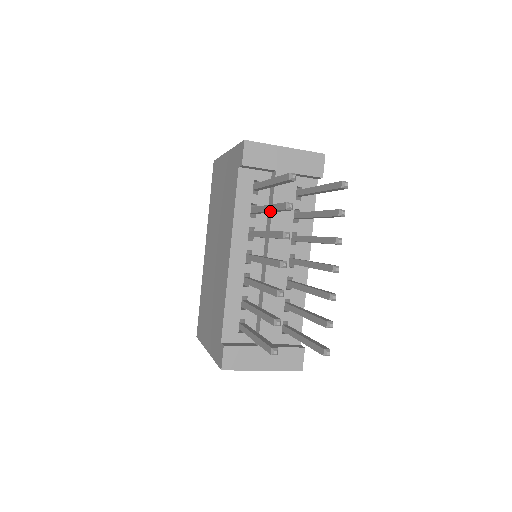
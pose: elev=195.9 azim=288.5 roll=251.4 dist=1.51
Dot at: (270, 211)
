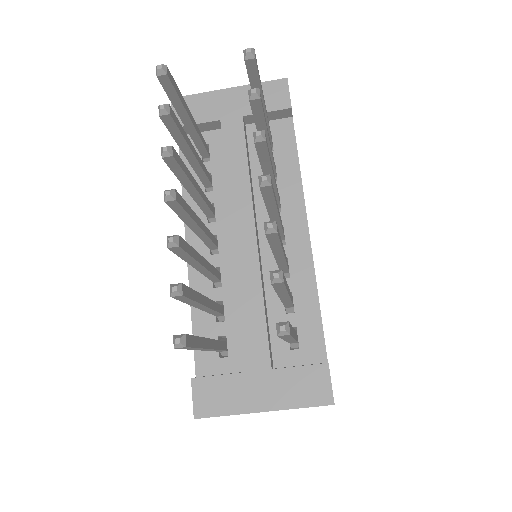
Dot at: (184, 151)
